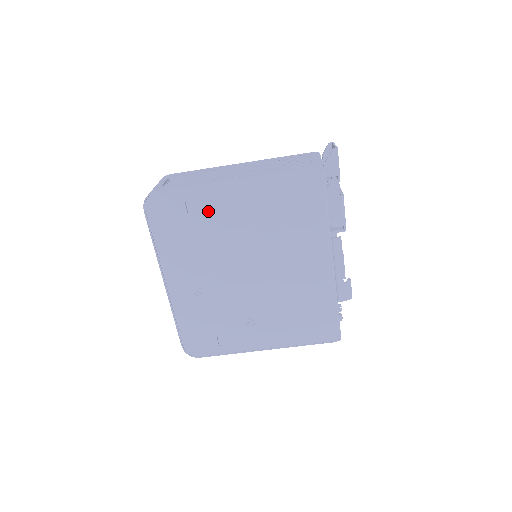
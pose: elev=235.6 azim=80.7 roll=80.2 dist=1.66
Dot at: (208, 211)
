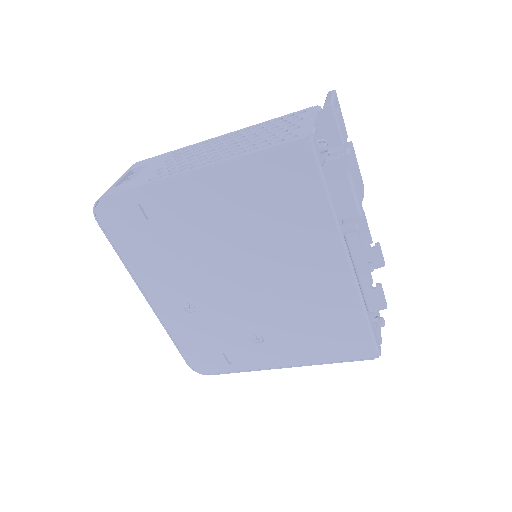
Dot at: (170, 215)
